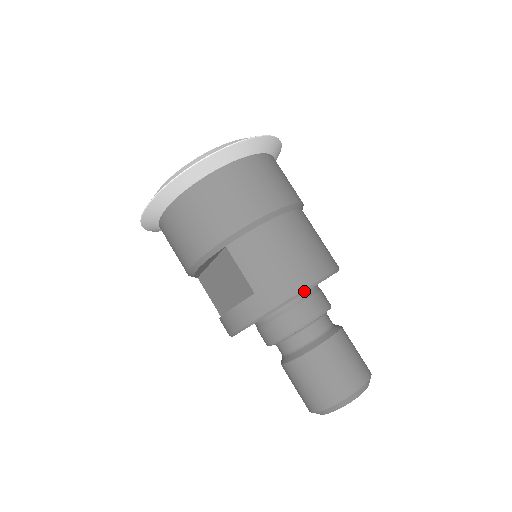
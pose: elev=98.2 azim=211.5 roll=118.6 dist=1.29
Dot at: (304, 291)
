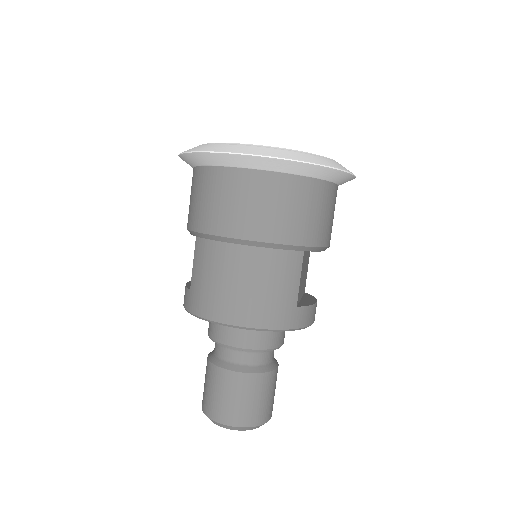
Dot at: (216, 323)
